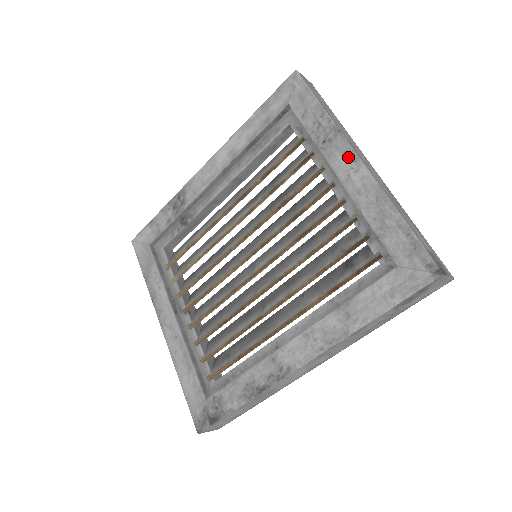
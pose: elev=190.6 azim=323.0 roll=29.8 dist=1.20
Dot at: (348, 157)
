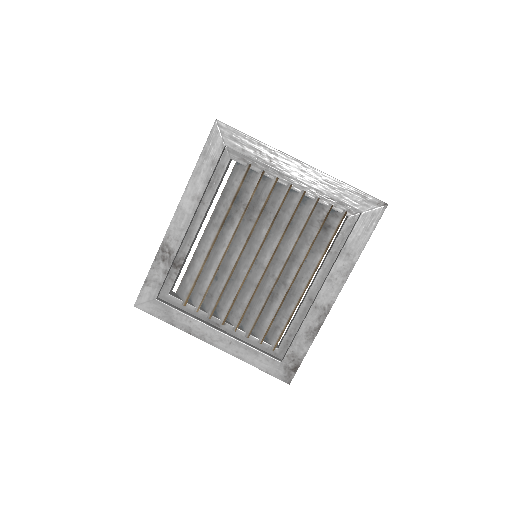
Dot at: (294, 165)
